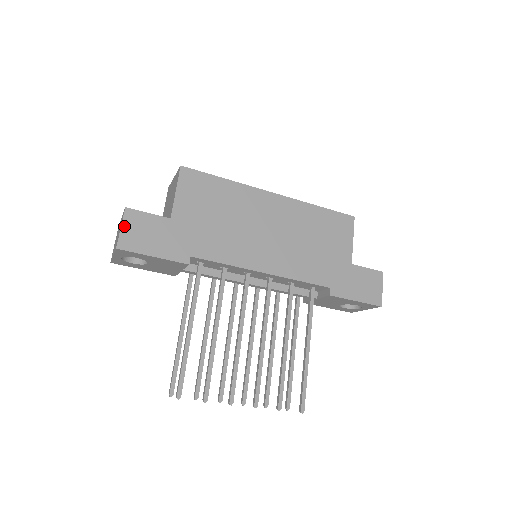
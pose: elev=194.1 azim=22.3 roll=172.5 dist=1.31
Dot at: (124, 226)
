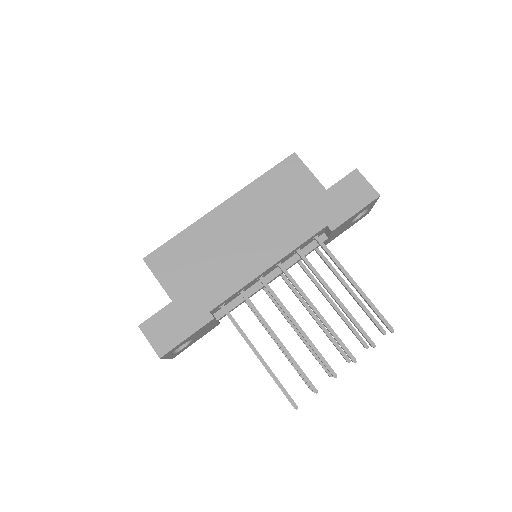
Dot at: (150, 339)
